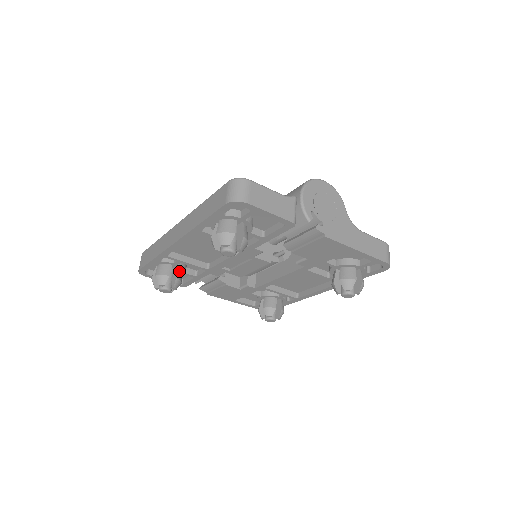
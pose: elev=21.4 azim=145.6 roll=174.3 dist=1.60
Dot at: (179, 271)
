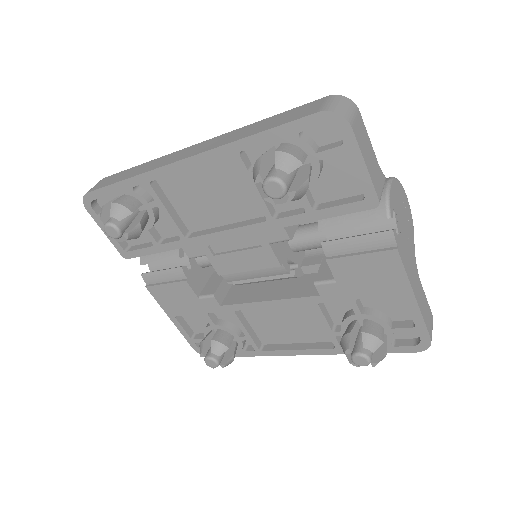
Dot at: (146, 219)
